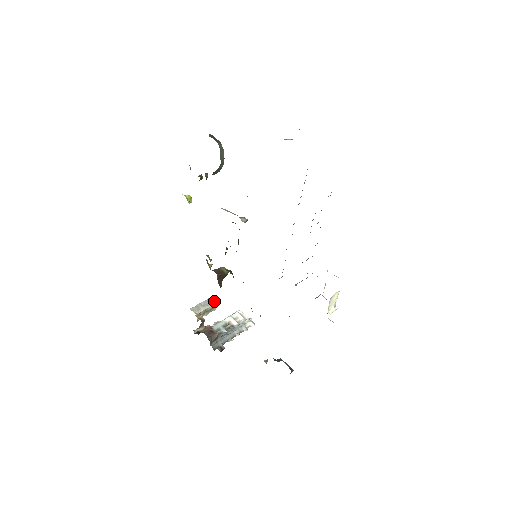
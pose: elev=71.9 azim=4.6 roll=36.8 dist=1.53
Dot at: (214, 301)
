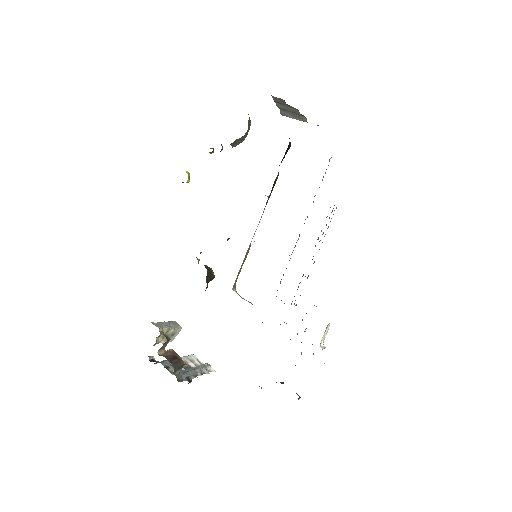
Dot at: (176, 325)
